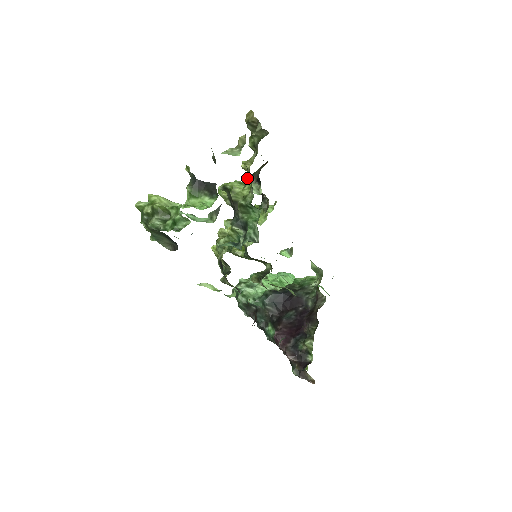
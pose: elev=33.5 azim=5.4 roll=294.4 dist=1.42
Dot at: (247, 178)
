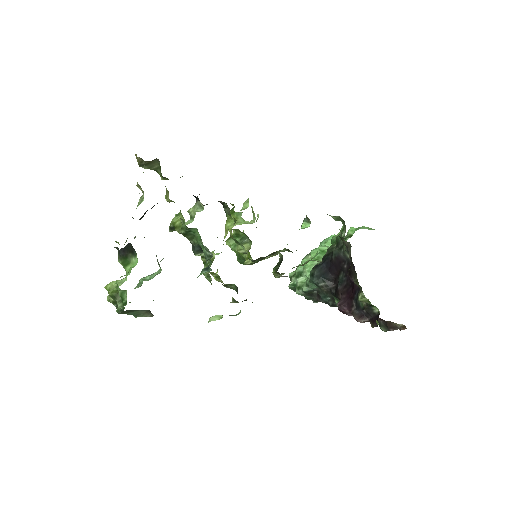
Dot at: occluded
